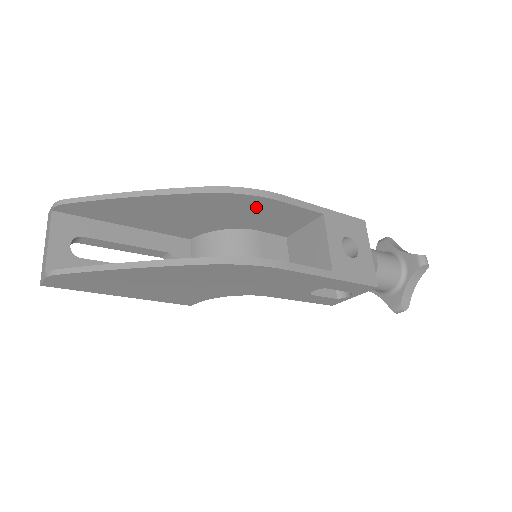
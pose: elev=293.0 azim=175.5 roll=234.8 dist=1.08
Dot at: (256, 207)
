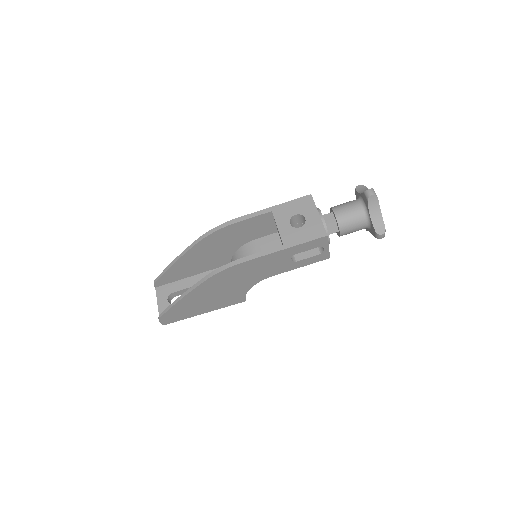
Dot at: (231, 232)
